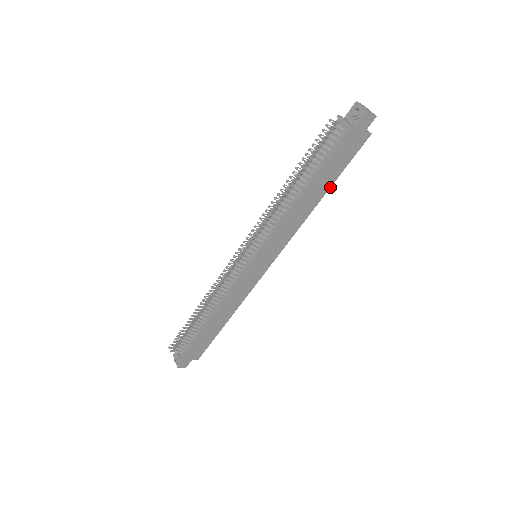
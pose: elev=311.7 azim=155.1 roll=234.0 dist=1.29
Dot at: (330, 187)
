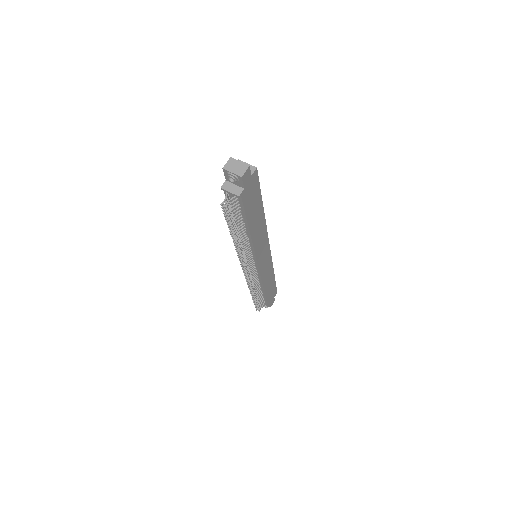
Dot at: (262, 204)
